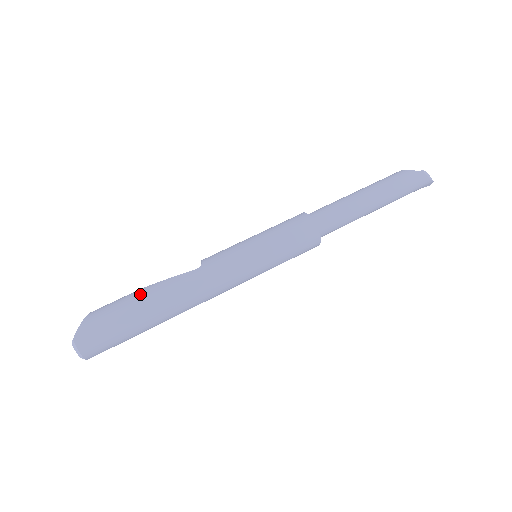
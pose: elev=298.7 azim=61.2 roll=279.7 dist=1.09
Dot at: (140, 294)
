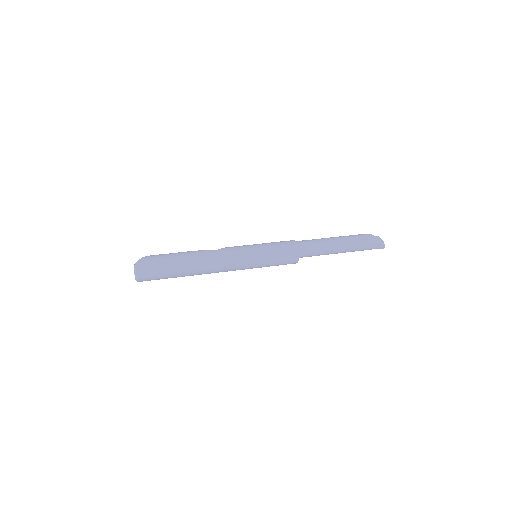
Dot at: (180, 253)
